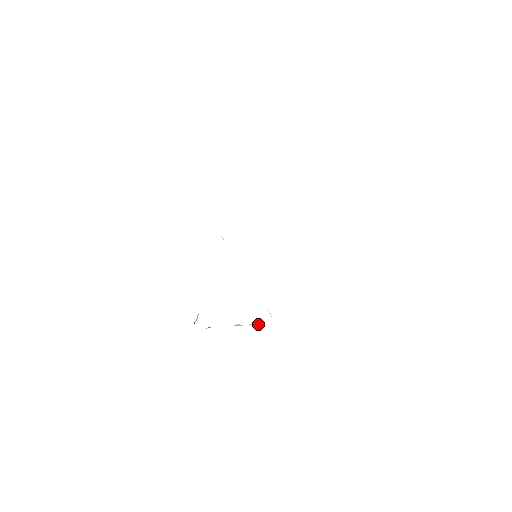
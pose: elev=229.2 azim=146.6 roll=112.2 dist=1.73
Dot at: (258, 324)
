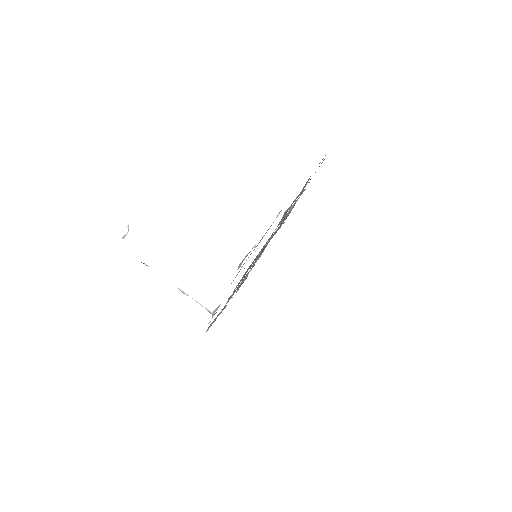
Dot at: (206, 309)
